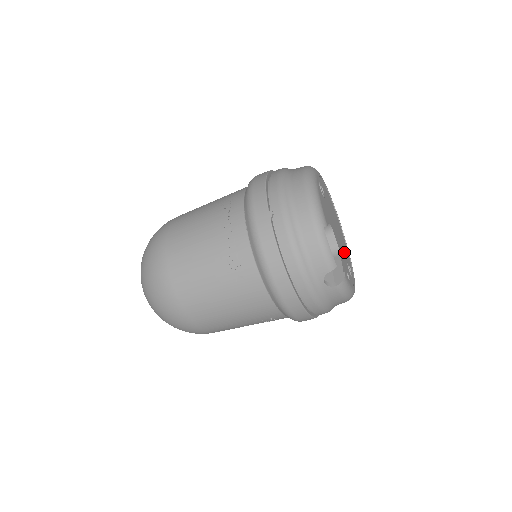
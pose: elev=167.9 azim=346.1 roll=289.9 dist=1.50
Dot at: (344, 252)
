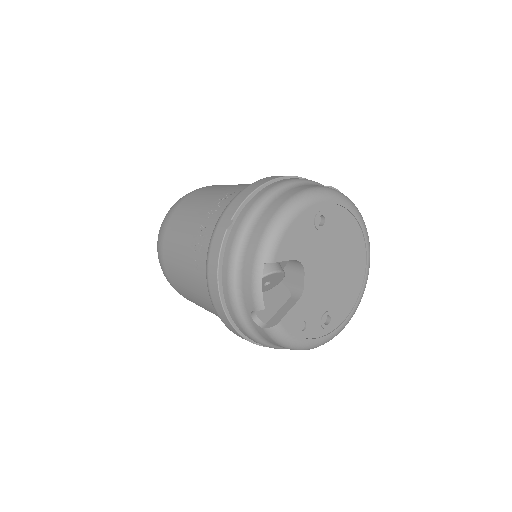
Dot at: (331, 299)
